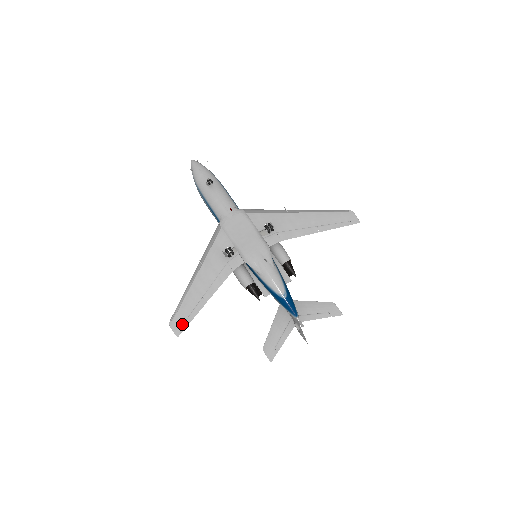
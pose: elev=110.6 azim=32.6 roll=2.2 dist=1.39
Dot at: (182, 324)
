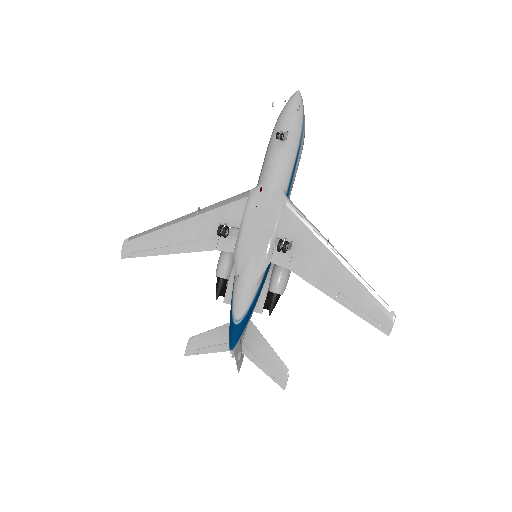
Dot at: (133, 251)
